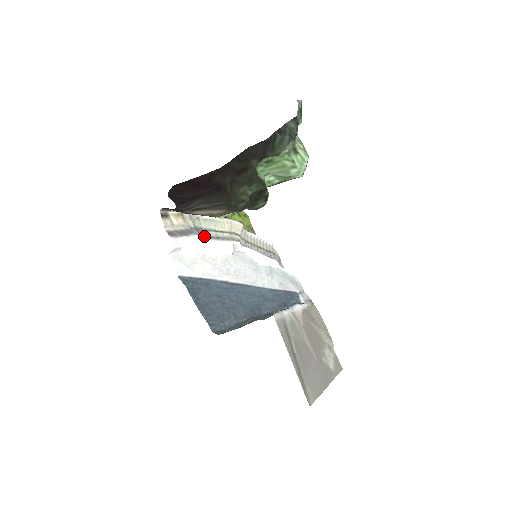
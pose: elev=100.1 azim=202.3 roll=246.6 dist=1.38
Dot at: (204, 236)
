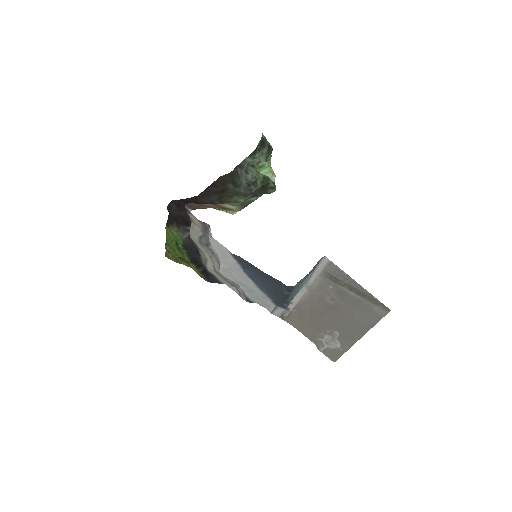
Dot at: (209, 244)
